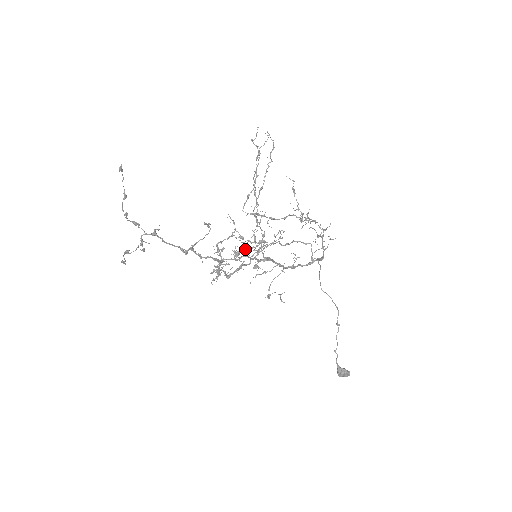
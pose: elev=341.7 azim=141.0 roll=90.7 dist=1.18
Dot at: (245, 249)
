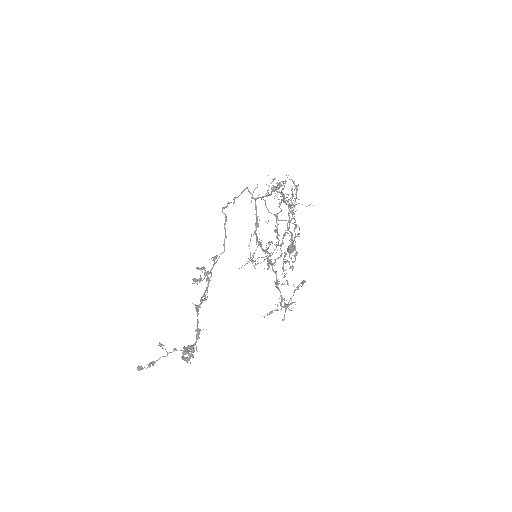
Dot at: occluded
